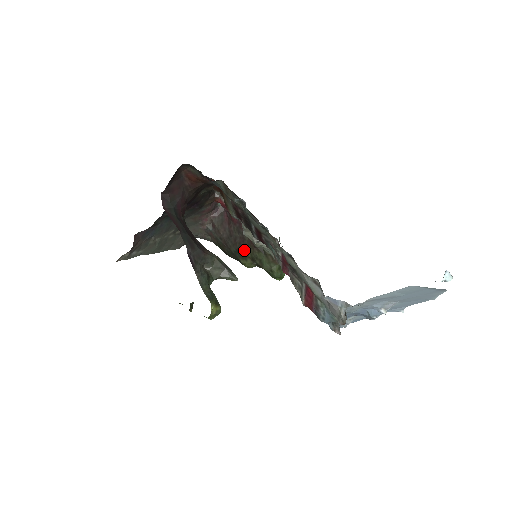
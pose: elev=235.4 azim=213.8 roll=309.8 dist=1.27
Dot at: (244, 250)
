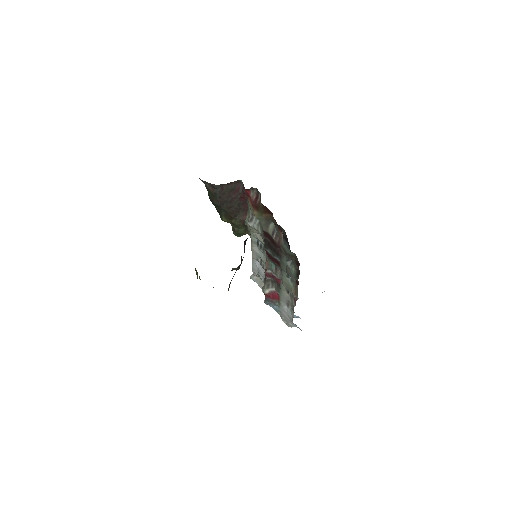
Dot at: (232, 216)
